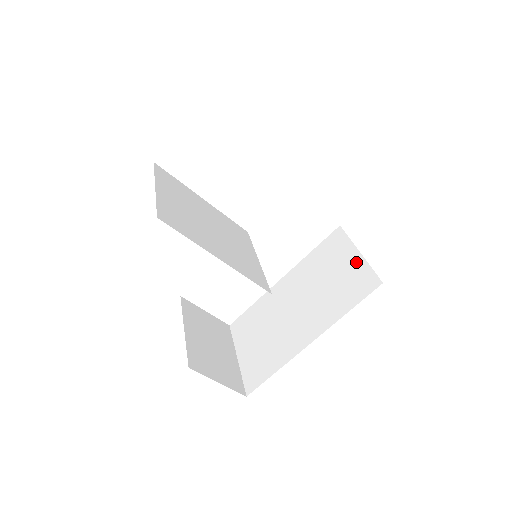
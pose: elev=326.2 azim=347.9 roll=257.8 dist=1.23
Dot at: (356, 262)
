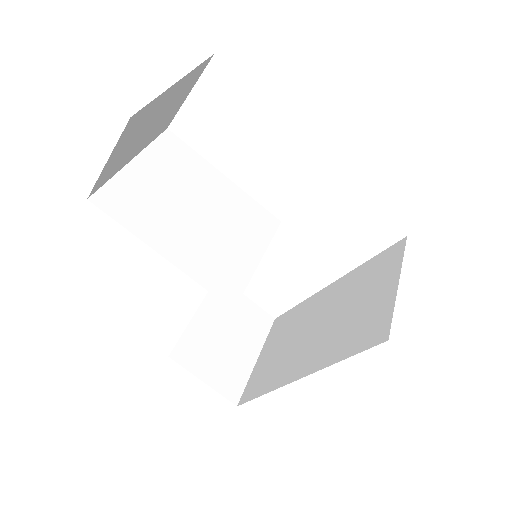
Dot at: (387, 296)
